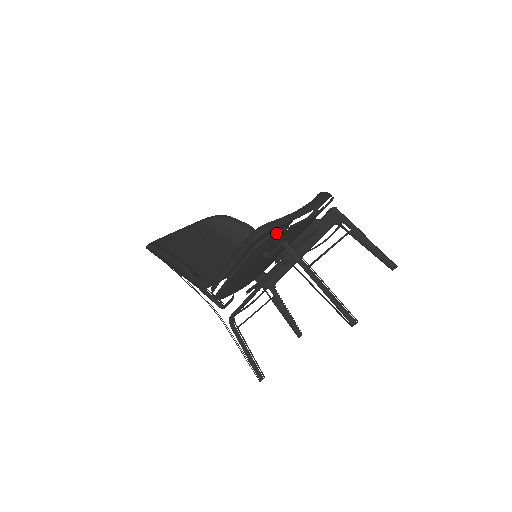
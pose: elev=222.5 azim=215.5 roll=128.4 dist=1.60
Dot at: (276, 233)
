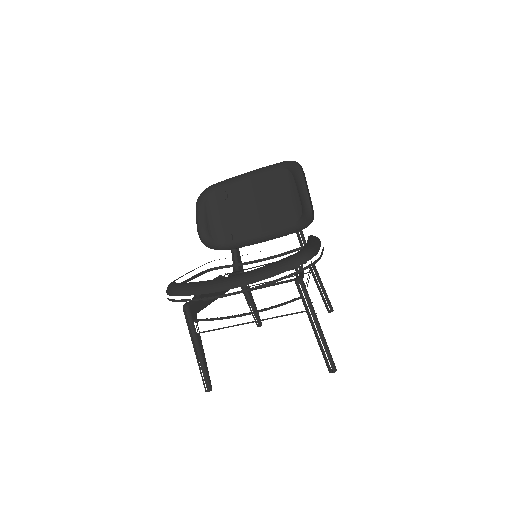
Dot at: (173, 301)
